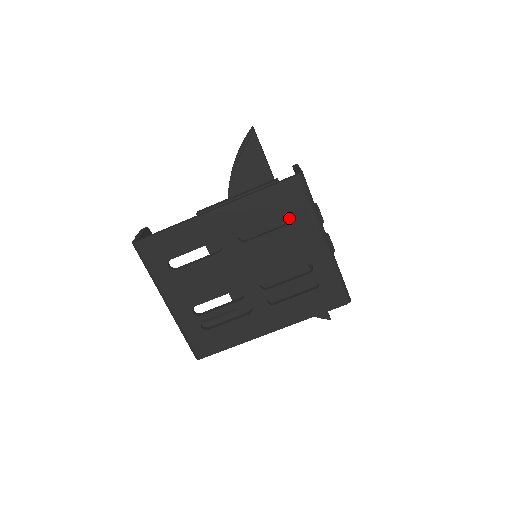
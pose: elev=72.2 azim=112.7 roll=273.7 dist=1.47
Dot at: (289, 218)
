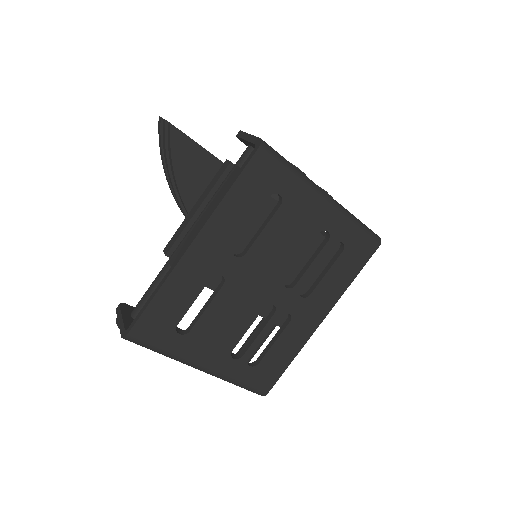
Dot at: (270, 196)
